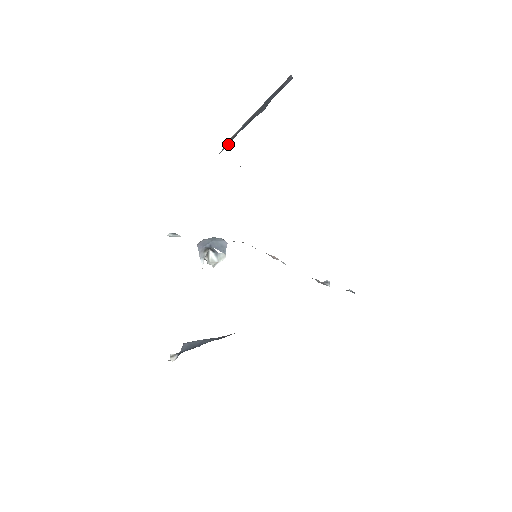
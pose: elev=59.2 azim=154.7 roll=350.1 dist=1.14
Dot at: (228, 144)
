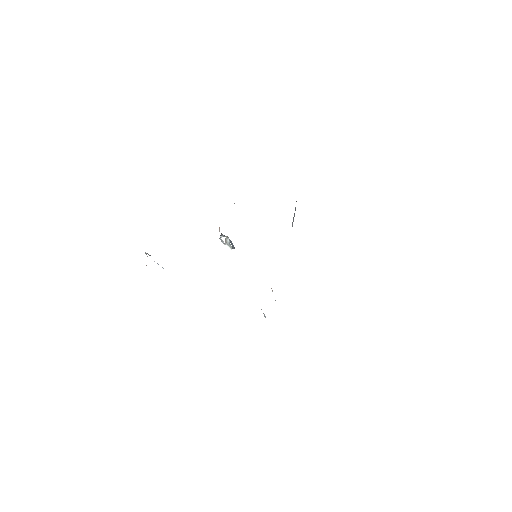
Dot at: occluded
